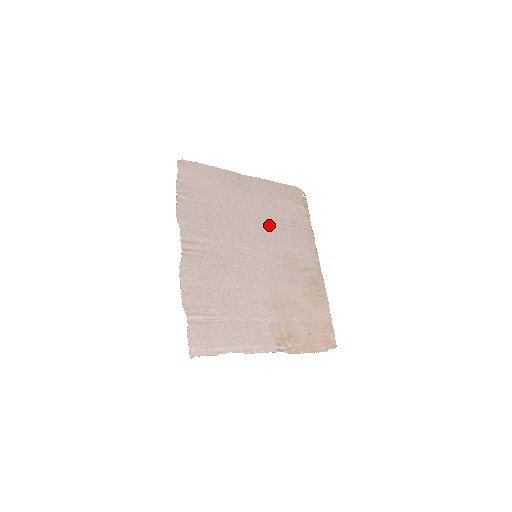
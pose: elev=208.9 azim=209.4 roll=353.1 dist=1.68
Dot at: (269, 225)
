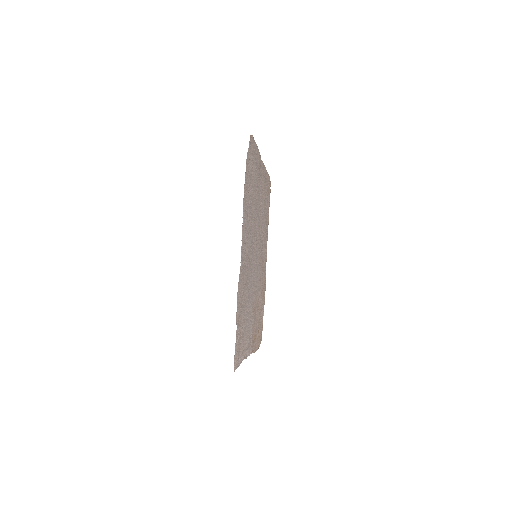
Dot at: (261, 221)
